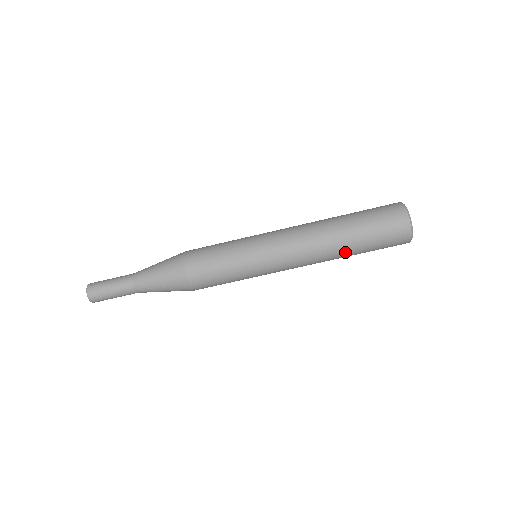
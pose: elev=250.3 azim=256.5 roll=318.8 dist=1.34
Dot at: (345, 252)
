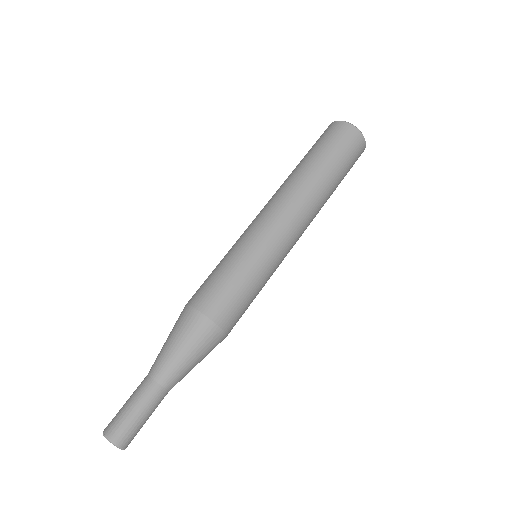
Dot at: (321, 178)
